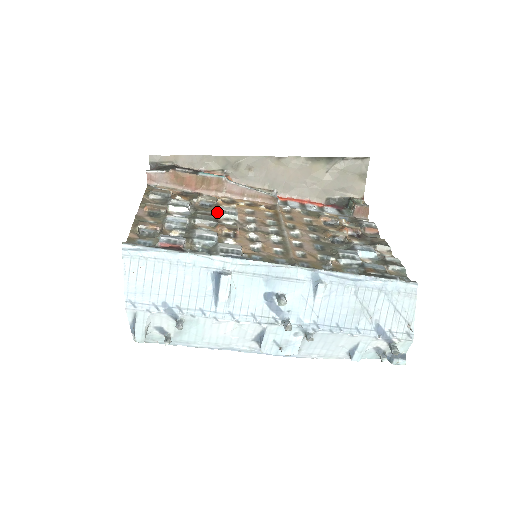
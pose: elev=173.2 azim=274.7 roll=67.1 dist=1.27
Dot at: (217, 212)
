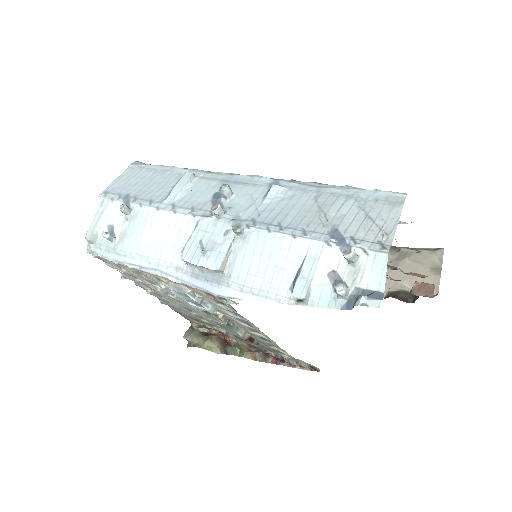
Dot at: occluded
